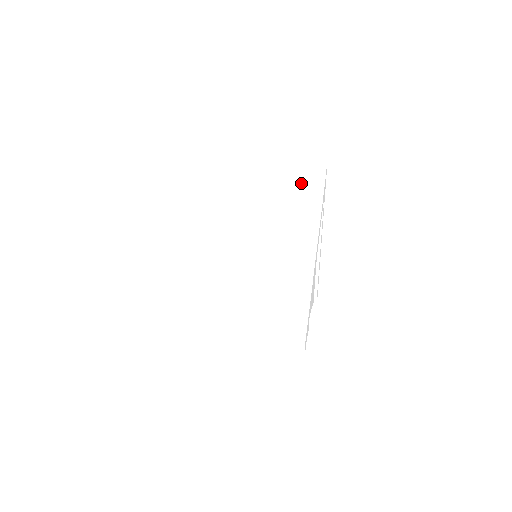
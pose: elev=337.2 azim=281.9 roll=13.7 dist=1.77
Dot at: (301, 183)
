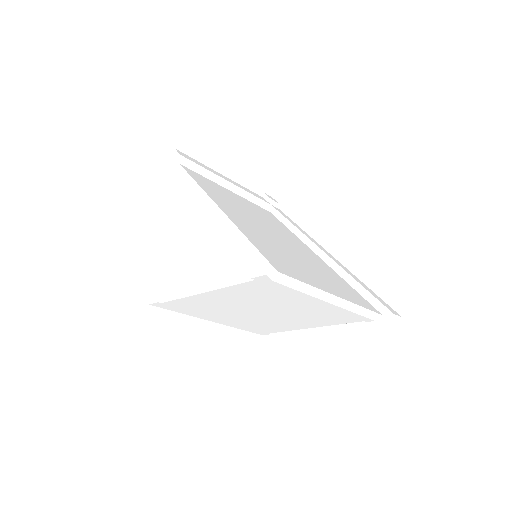
Dot at: (262, 206)
